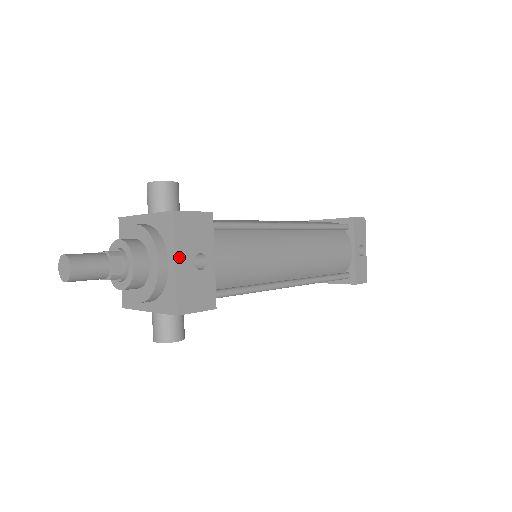
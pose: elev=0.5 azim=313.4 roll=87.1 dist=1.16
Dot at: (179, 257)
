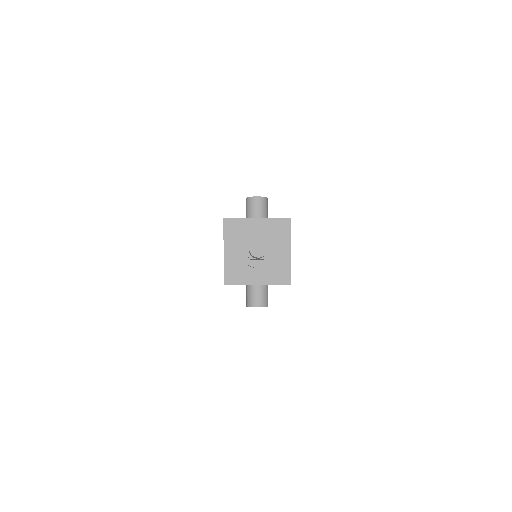
Dot at: occluded
